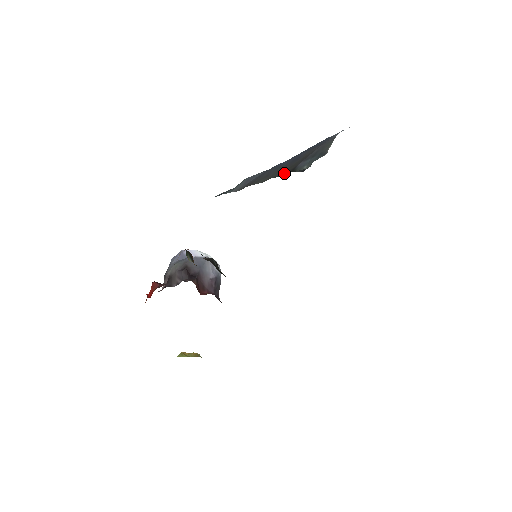
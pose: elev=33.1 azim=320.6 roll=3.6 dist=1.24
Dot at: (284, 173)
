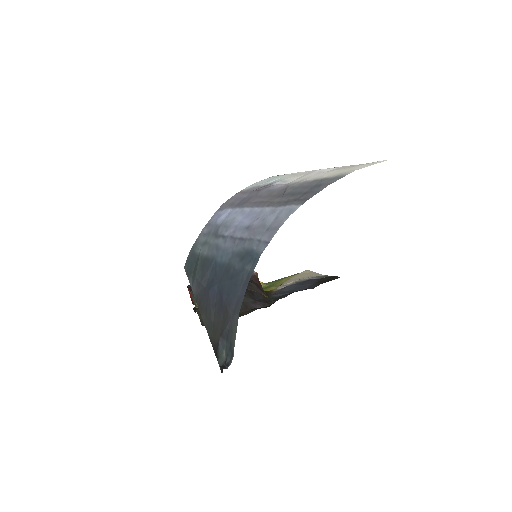
Dot at: (213, 342)
